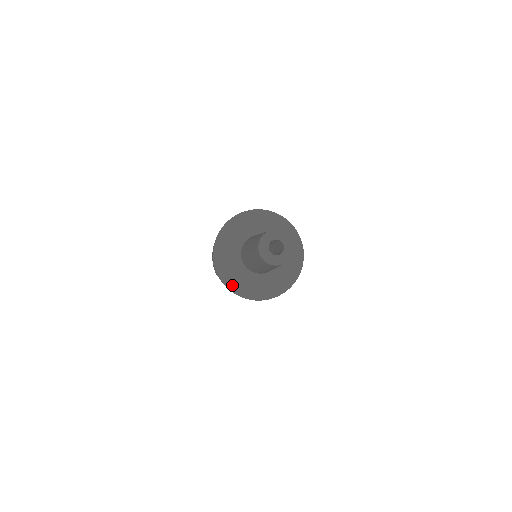
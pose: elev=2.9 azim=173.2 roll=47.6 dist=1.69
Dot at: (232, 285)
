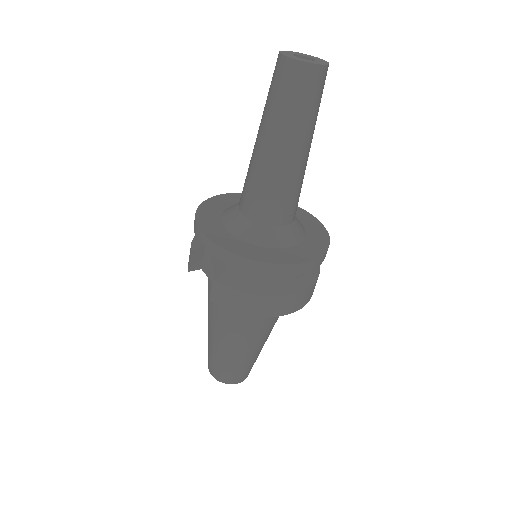
Dot at: (211, 232)
